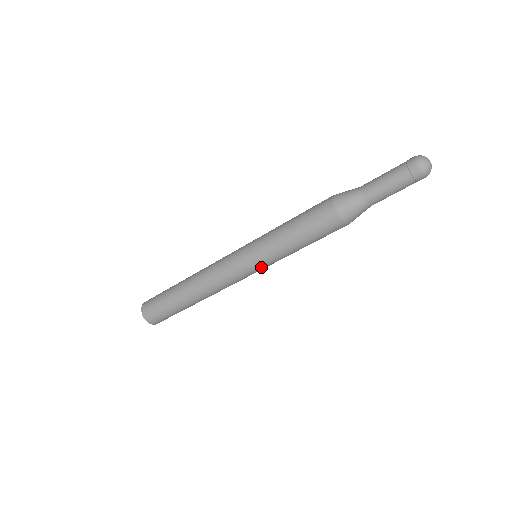
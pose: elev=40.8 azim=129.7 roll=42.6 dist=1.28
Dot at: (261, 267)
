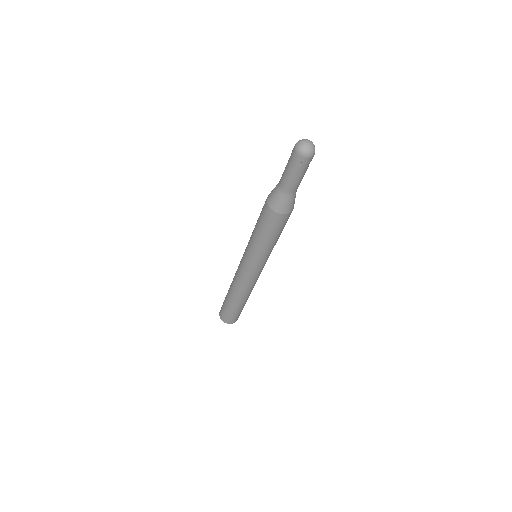
Dot at: (251, 262)
